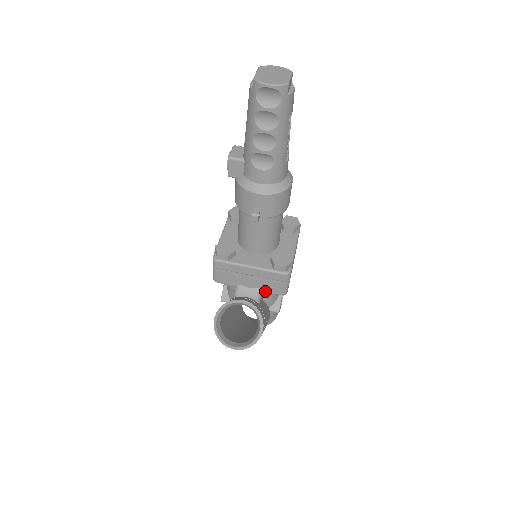
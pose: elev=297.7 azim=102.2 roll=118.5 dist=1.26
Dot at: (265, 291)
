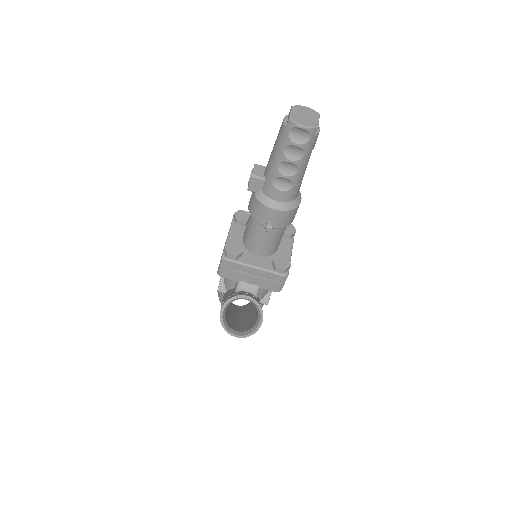
Dot at: (263, 288)
